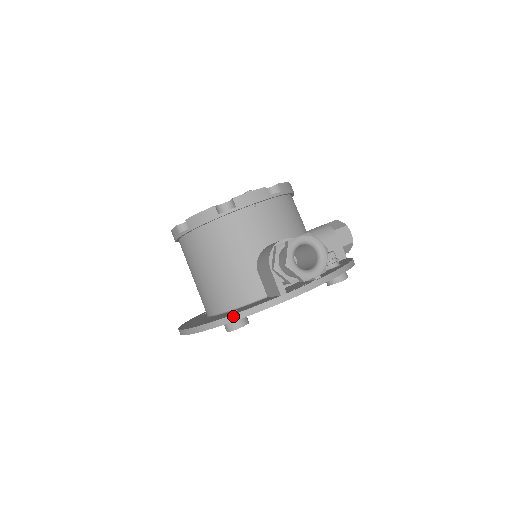
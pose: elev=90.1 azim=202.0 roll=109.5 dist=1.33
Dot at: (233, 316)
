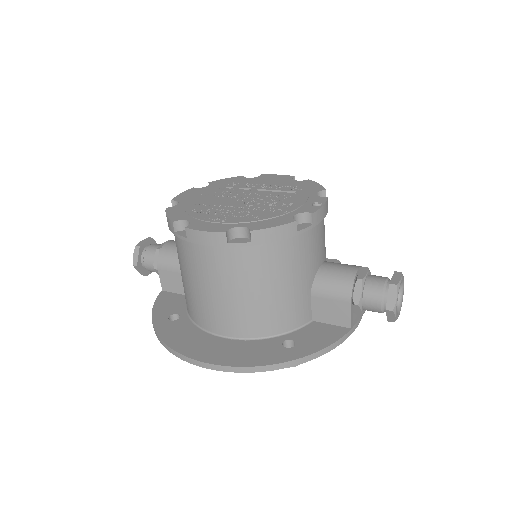
Dot at: (312, 355)
